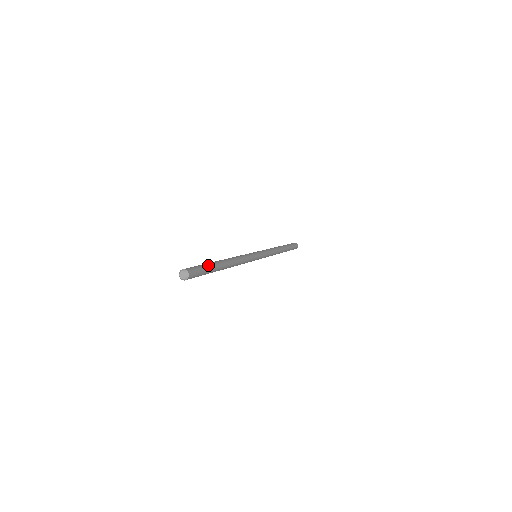
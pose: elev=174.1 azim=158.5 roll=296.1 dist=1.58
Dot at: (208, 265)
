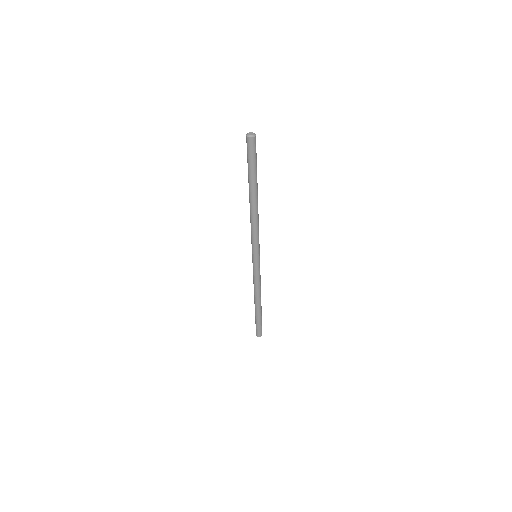
Dot at: occluded
